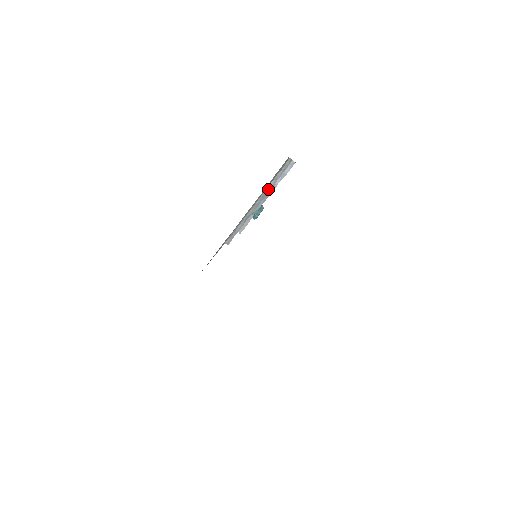
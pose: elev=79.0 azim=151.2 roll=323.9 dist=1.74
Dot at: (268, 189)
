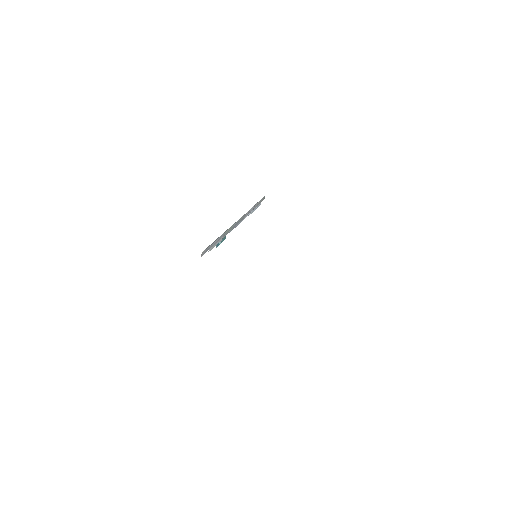
Dot at: (245, 215)
